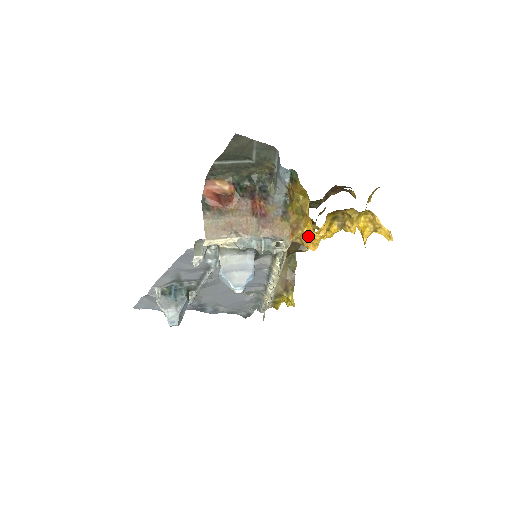
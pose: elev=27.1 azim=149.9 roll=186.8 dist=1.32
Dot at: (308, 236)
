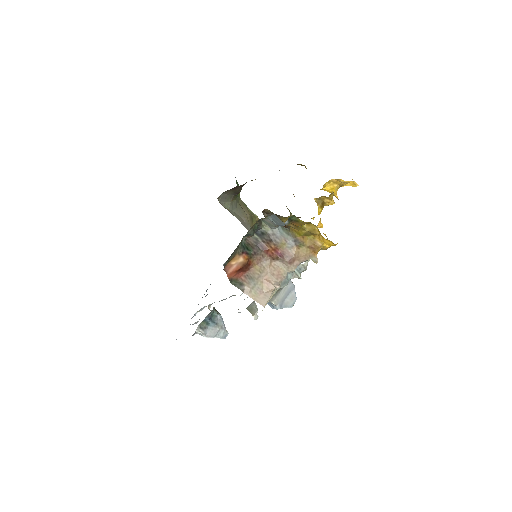
Dot at: occluded
